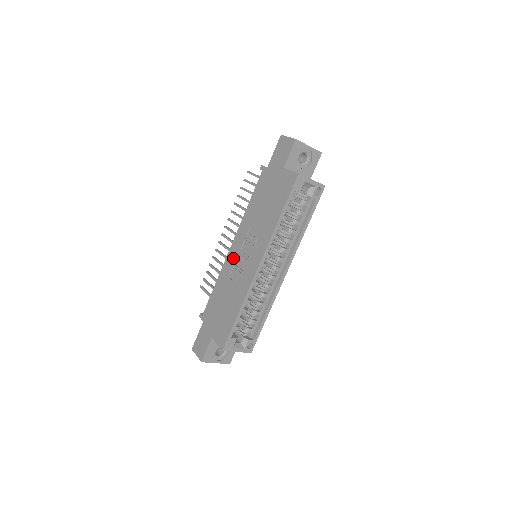
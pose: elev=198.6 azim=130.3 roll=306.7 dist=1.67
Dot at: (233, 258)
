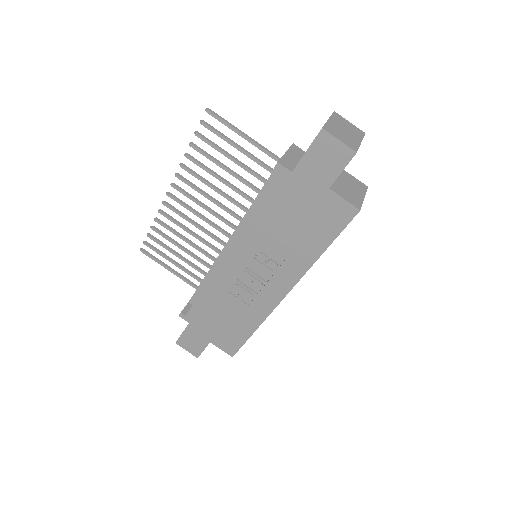
Dot at: (233, 273)
